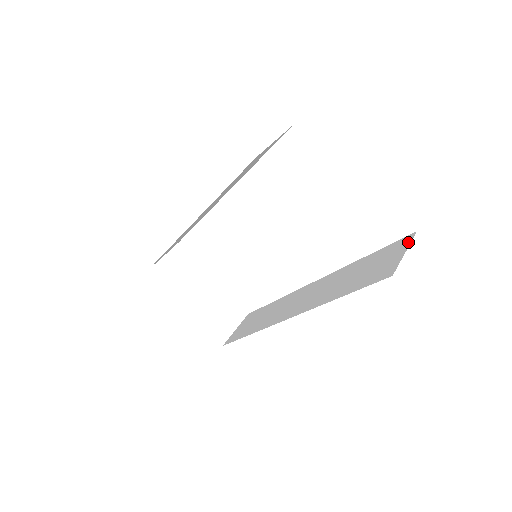
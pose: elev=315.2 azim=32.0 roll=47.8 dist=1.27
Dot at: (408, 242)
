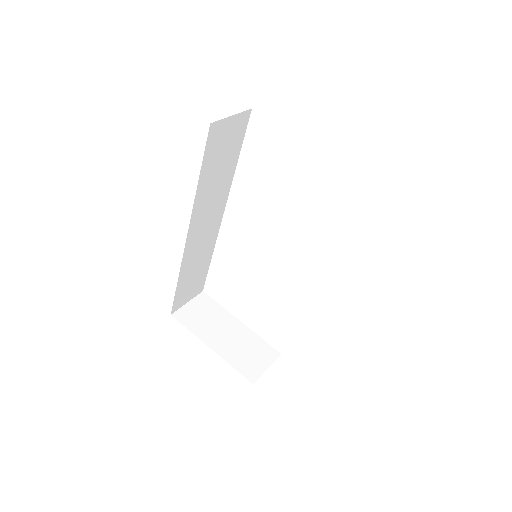
Dot at: occluded
